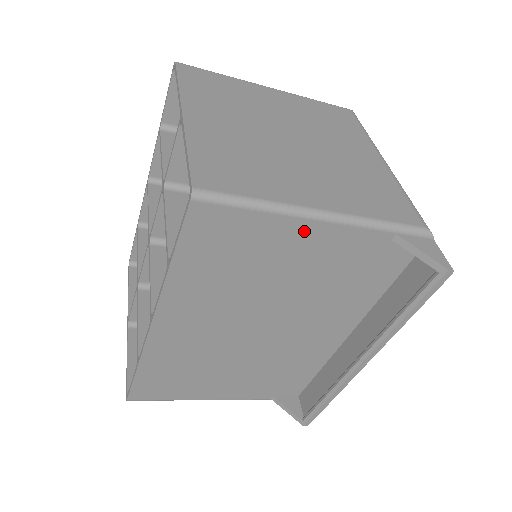
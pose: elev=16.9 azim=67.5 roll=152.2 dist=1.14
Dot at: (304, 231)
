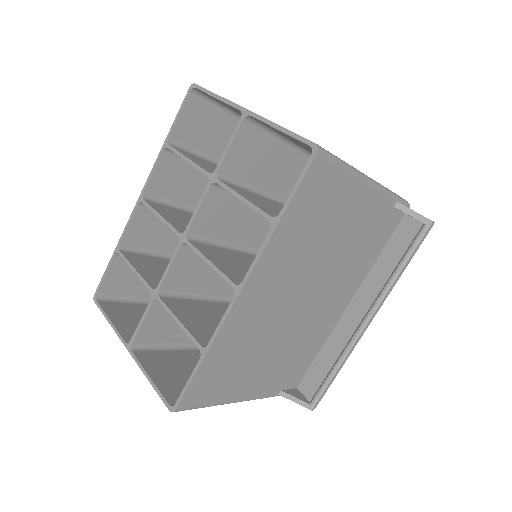
Dot at: (359, 193)
